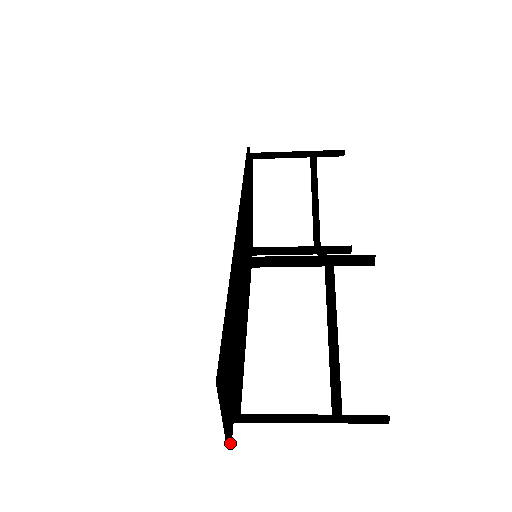
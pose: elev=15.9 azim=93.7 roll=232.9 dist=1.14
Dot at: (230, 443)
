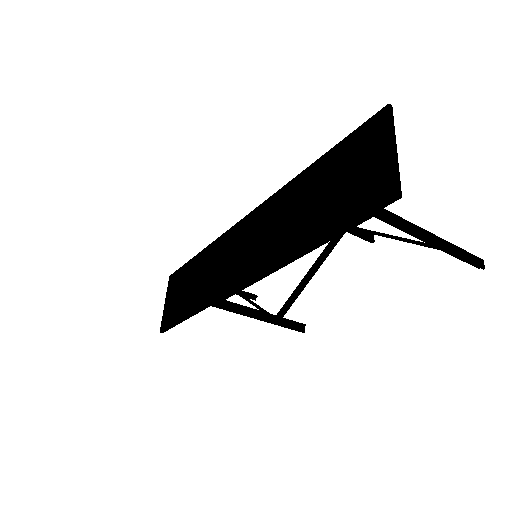
Dot at: occluded
